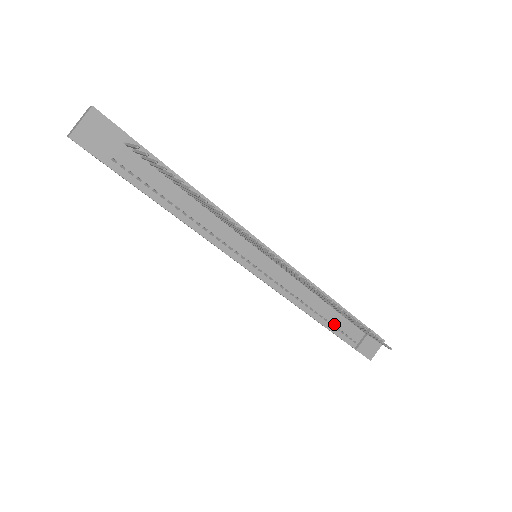
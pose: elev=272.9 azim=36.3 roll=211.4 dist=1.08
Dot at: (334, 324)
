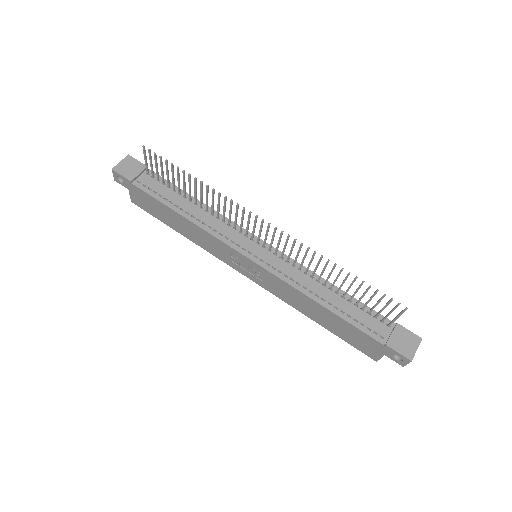
Dot at: (349, 314)
